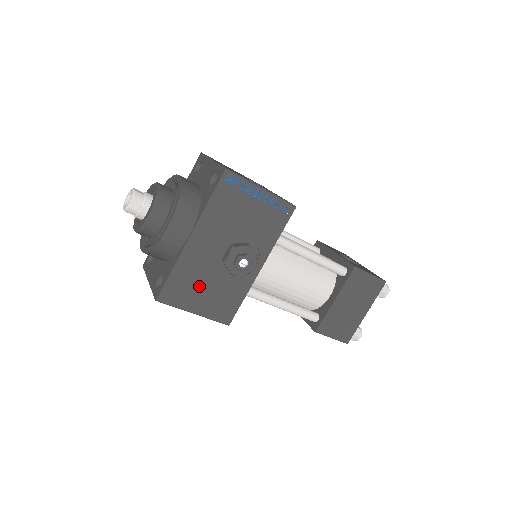
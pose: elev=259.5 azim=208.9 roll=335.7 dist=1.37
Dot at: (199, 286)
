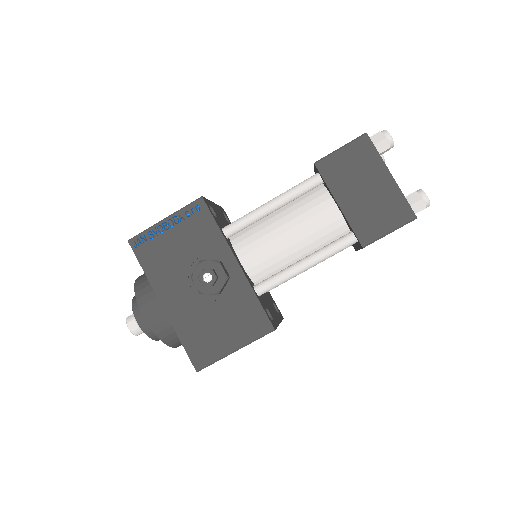
Dot at: (212, 328)
